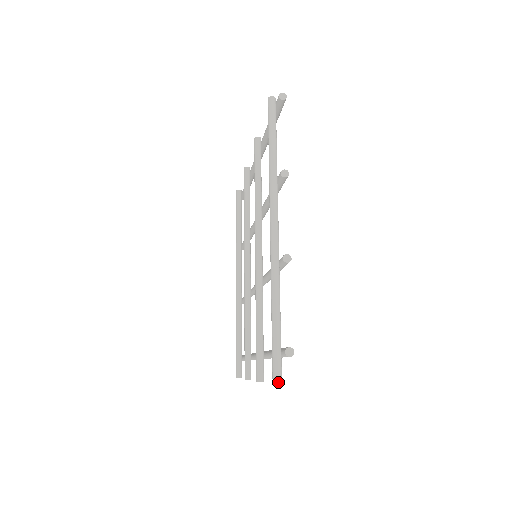
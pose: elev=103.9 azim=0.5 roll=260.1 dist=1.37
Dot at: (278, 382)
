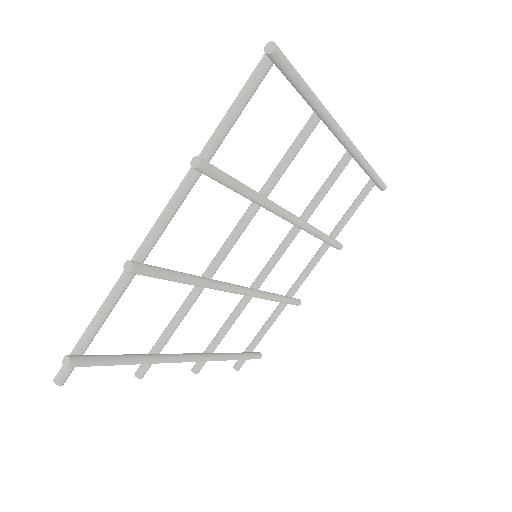
Dot at: (55, 379)
